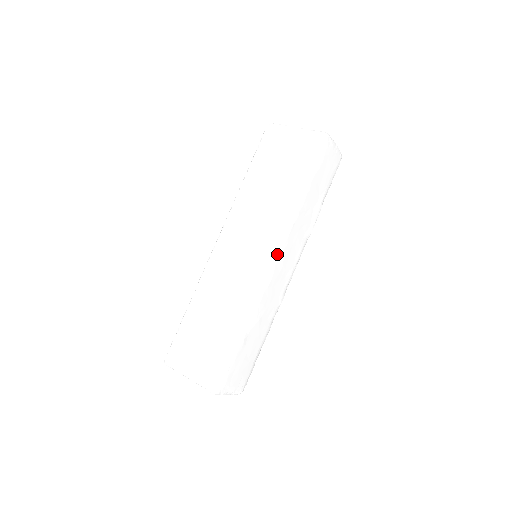
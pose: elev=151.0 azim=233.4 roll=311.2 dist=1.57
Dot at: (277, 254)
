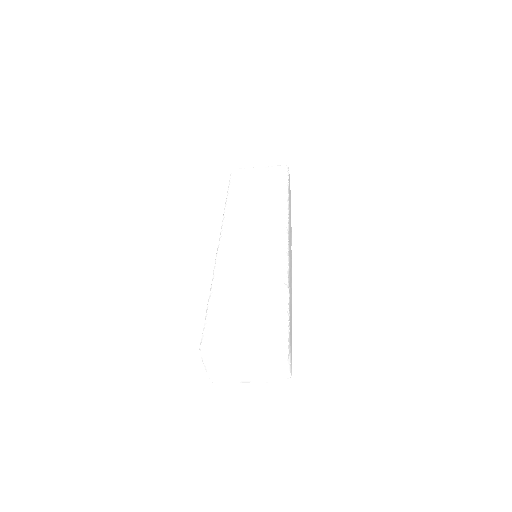
Dot at: (288, 232)
